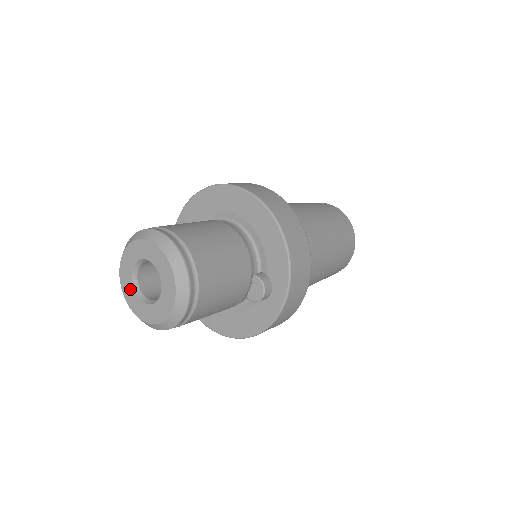
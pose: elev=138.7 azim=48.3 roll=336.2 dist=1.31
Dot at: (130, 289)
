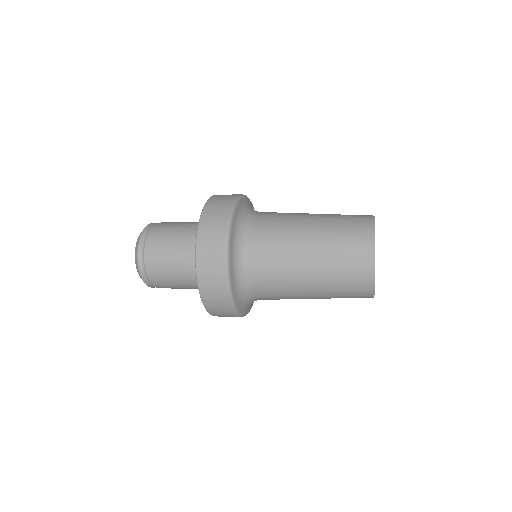
Dot at: occluded
